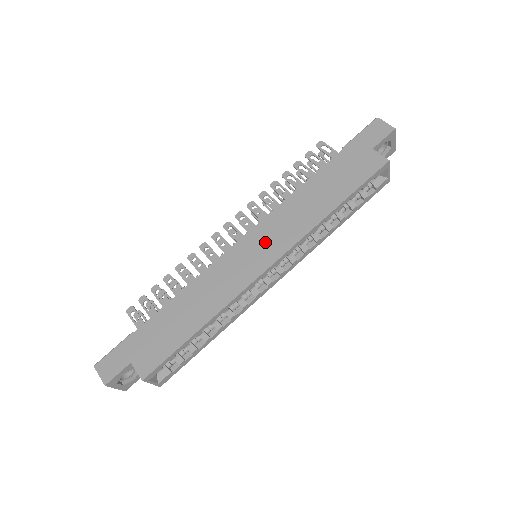
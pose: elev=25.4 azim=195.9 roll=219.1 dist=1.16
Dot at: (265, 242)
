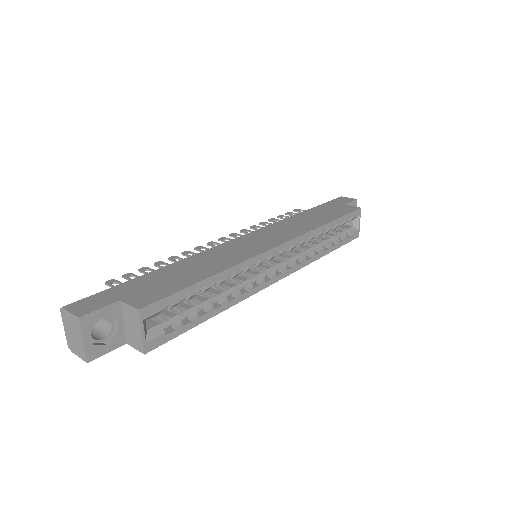
Dot at: (269, 236)
